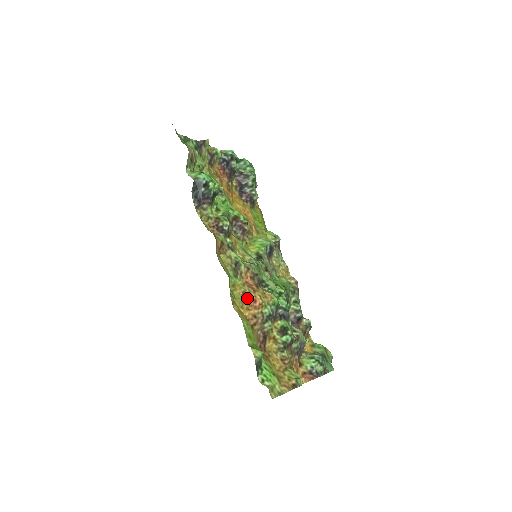
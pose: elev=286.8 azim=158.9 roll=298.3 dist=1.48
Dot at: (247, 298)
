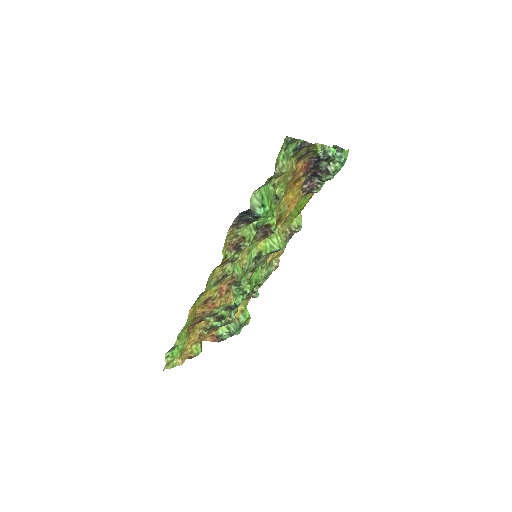
Dot at: (209, 301)
